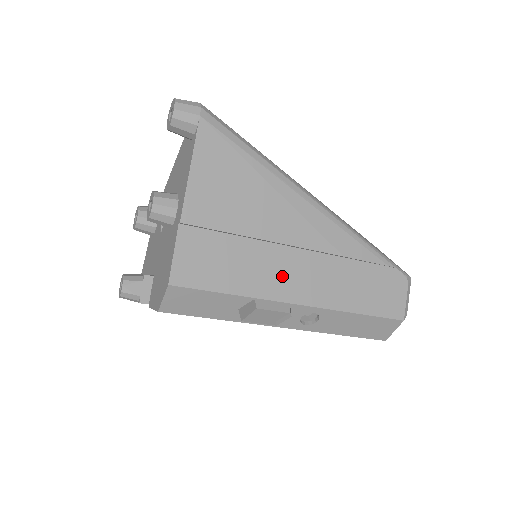
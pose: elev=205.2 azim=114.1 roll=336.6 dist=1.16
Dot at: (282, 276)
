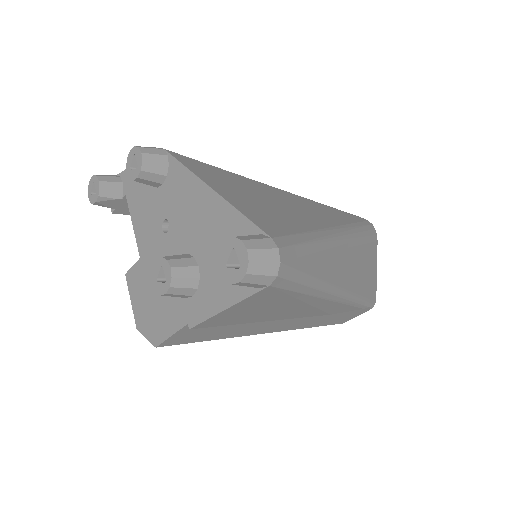
Dot at: (266, 326)
